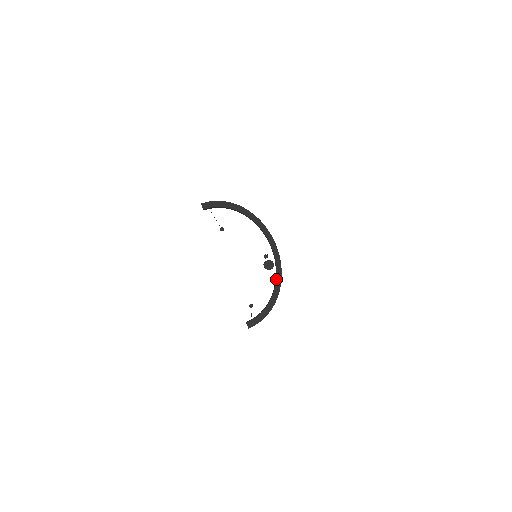
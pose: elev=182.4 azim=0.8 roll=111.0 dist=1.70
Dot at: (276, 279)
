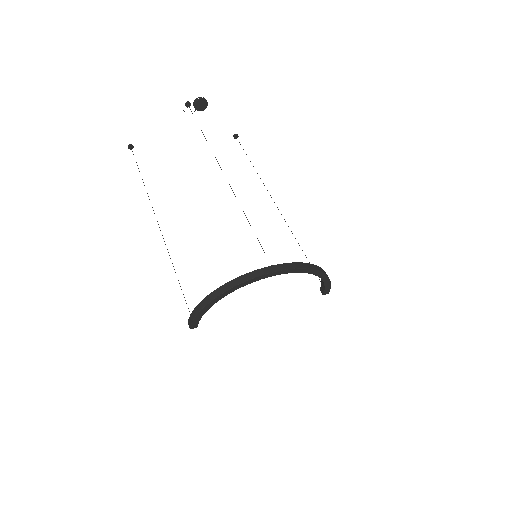
Dot at: occluded
